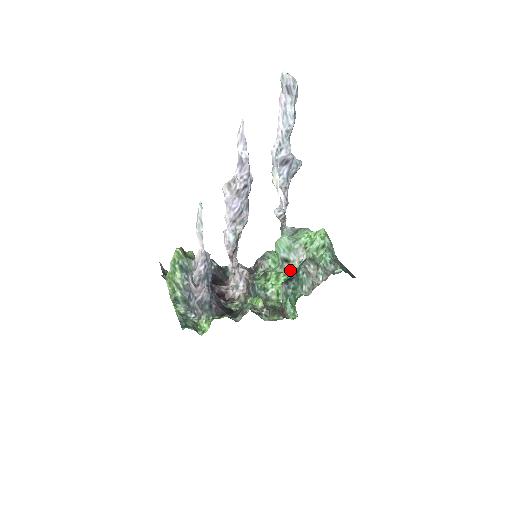
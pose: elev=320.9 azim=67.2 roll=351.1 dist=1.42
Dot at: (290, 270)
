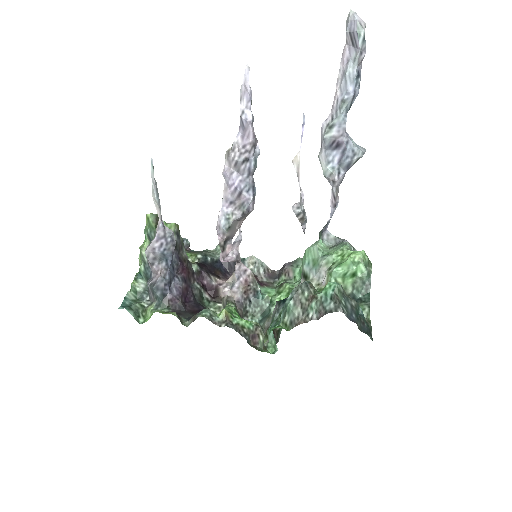
Dot at: occluded
